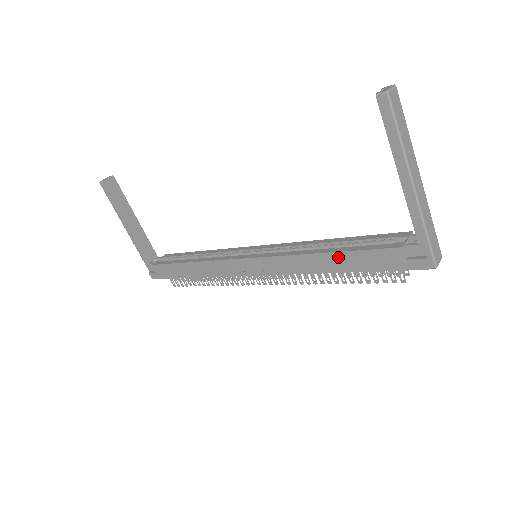
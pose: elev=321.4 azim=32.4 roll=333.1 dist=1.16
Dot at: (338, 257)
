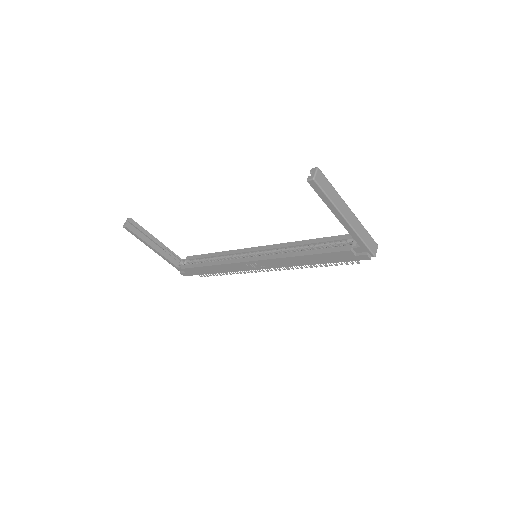
Dot at: (312, 257)
